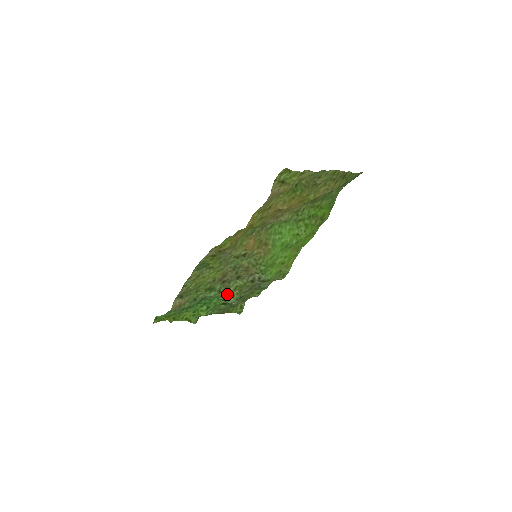
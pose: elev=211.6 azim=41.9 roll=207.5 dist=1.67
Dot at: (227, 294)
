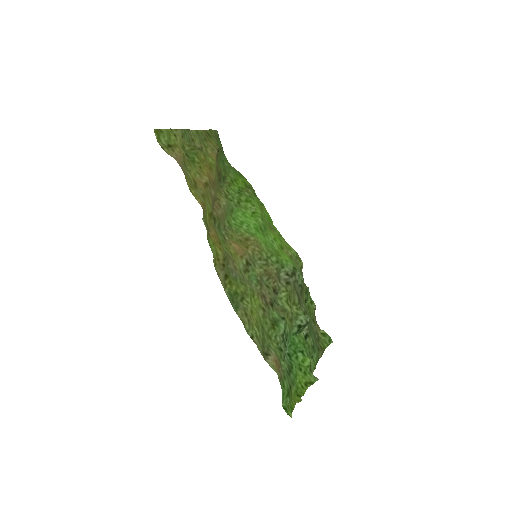
Dot at: (292, 318)
